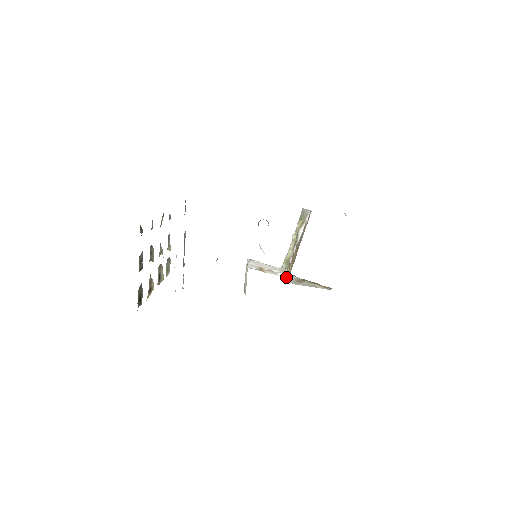
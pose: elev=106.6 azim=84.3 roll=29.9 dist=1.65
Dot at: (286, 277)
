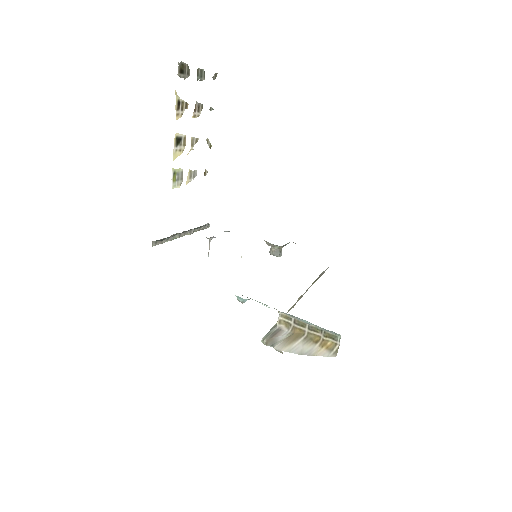
Dot at: occluded
